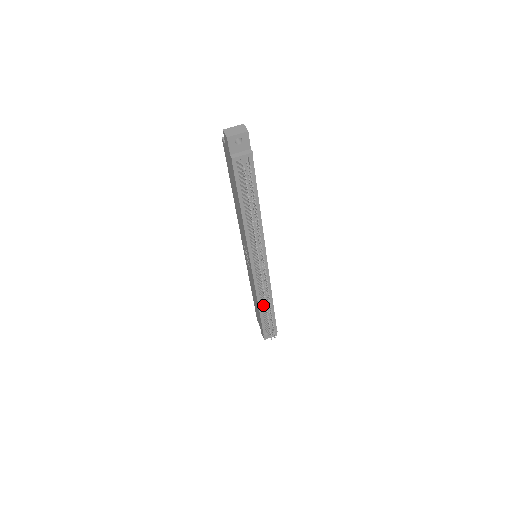
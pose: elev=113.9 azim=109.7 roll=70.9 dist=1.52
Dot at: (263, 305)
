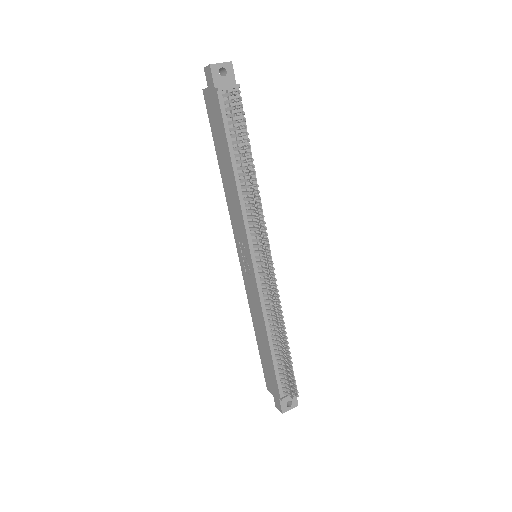
Dot at: (274, 335)
